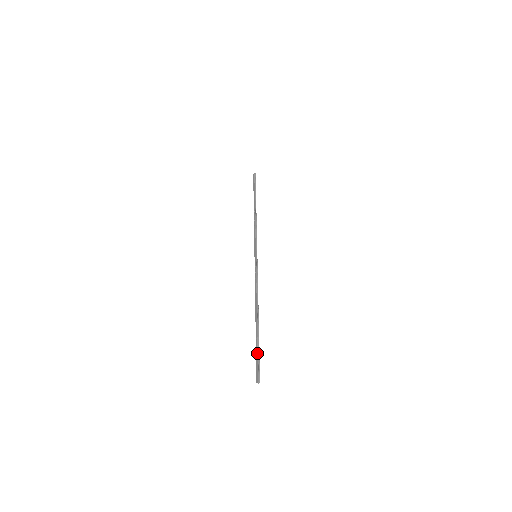
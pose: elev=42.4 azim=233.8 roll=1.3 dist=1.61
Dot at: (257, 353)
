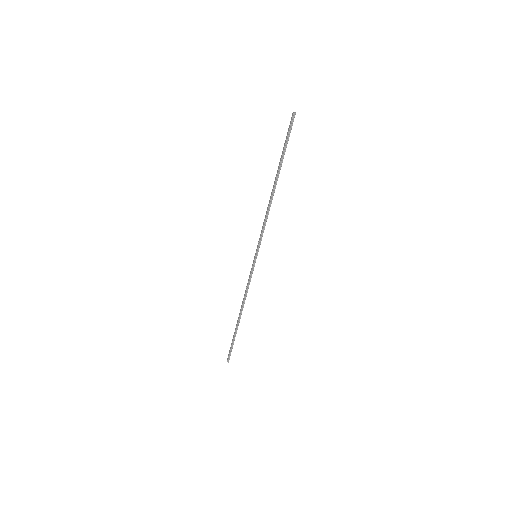
Dot at: (231, 344)
